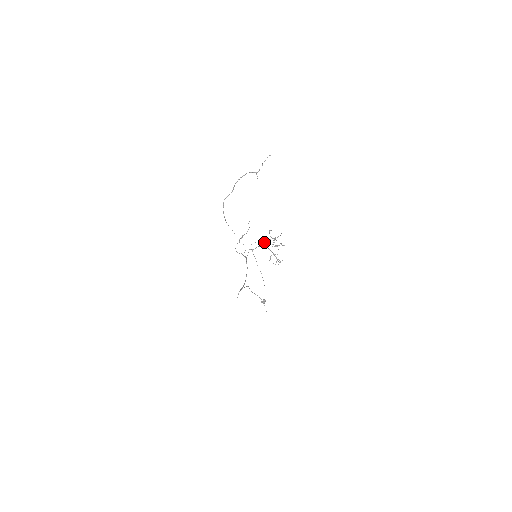
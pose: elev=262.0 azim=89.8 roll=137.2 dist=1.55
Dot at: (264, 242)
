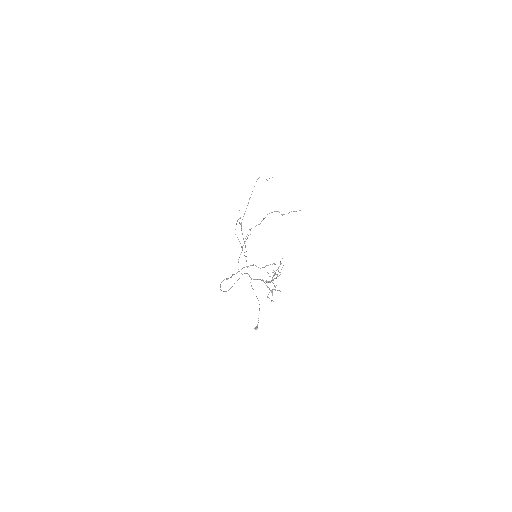
Dot at: occluded
